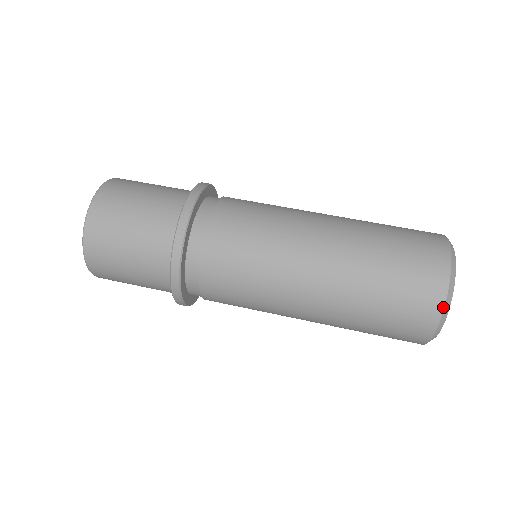
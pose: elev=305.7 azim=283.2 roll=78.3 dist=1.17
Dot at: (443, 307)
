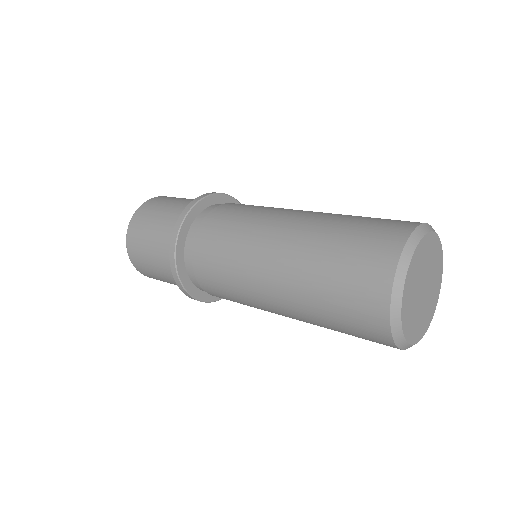
Dot at: (388, 315)
